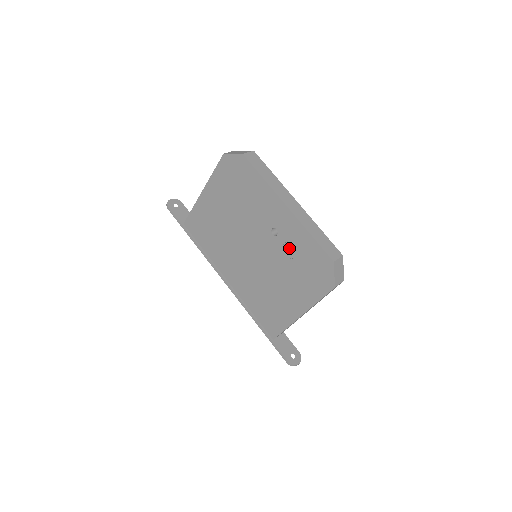
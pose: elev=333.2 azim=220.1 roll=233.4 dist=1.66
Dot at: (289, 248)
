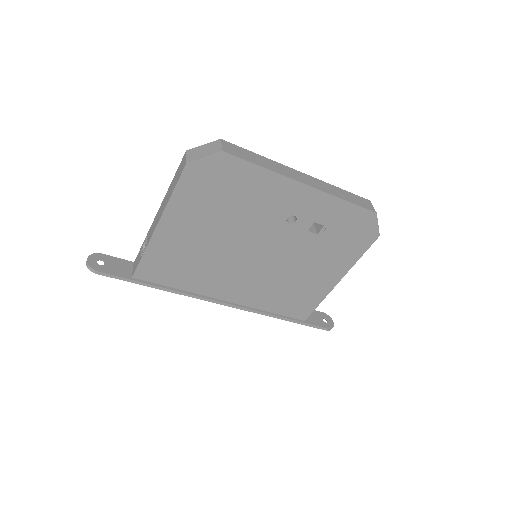
Dot at: occluded
